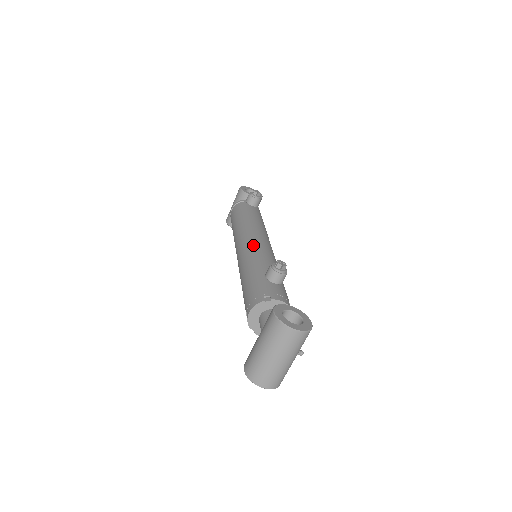
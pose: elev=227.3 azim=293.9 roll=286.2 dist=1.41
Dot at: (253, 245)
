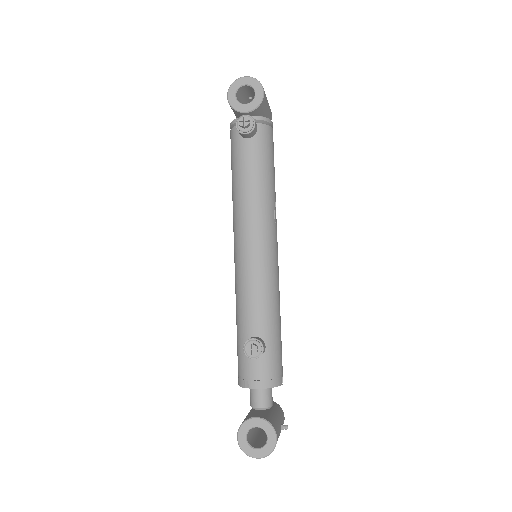
Dot at: (241, 268)
